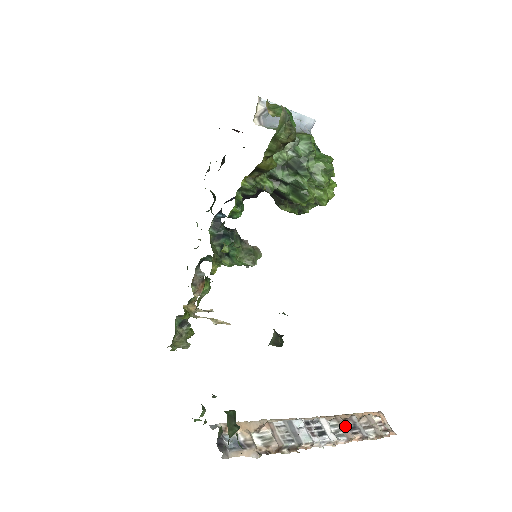
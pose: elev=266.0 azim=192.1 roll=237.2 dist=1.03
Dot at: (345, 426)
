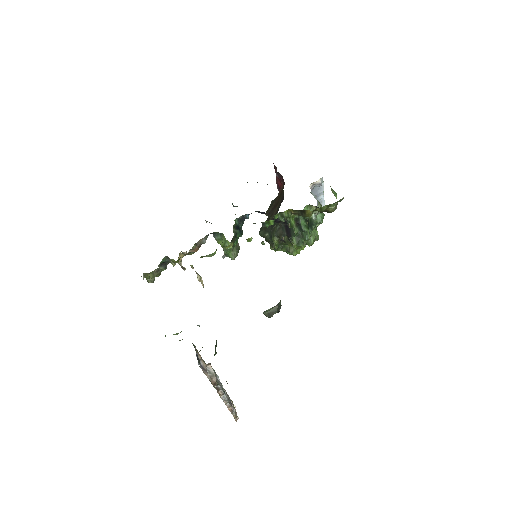
Dot at: occluded
